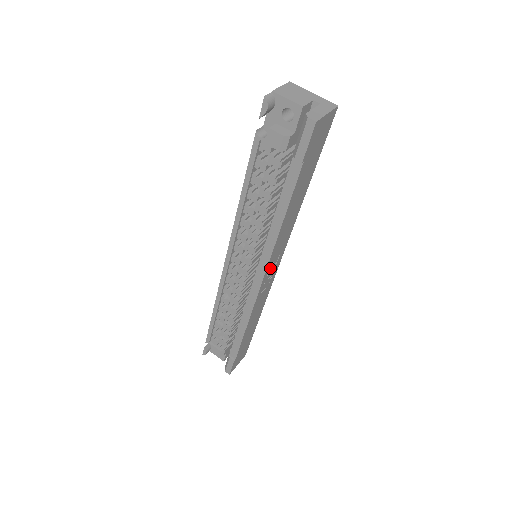
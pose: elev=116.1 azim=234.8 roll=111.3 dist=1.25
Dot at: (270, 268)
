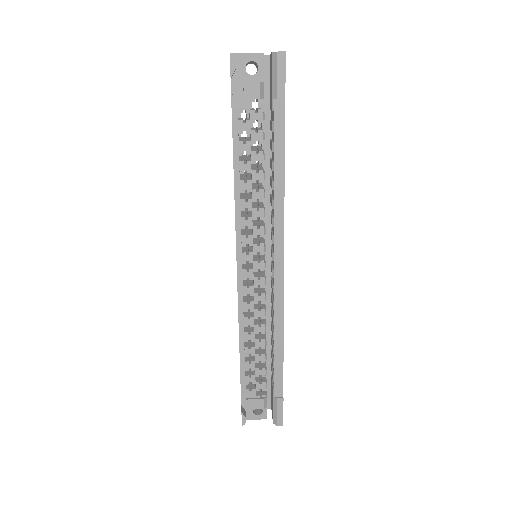
Dot at: occluded
